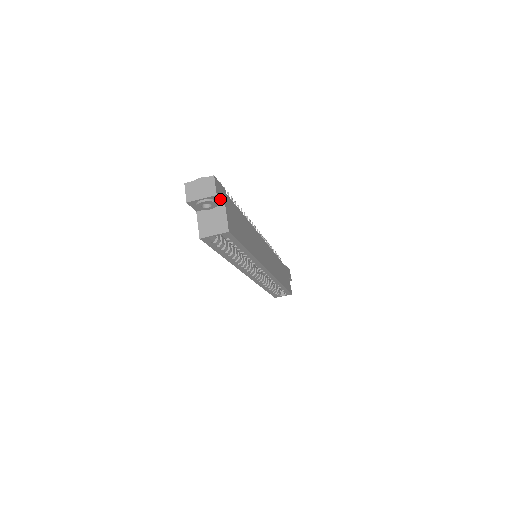
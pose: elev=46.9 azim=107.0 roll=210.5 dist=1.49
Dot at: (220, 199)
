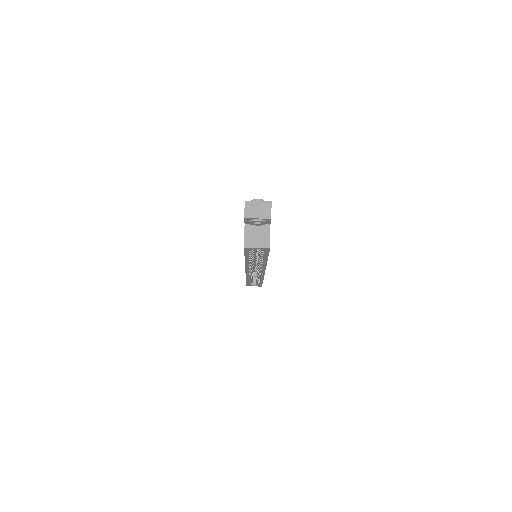
Dot at: (270, 221)
